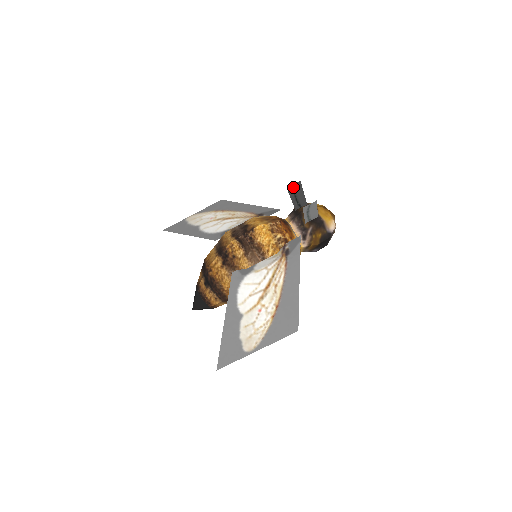
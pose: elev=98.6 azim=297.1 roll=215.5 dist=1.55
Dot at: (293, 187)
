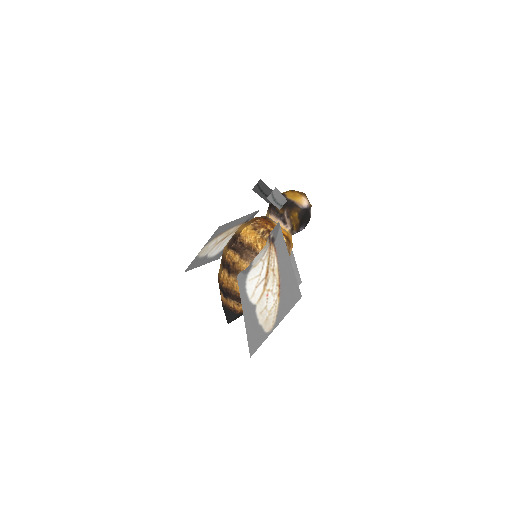
Dot at: (257, 187)
